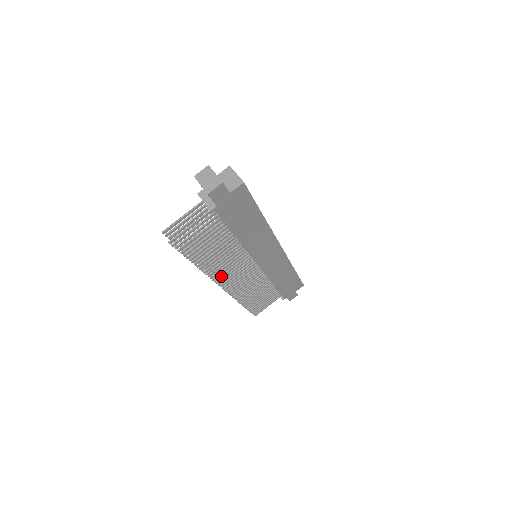
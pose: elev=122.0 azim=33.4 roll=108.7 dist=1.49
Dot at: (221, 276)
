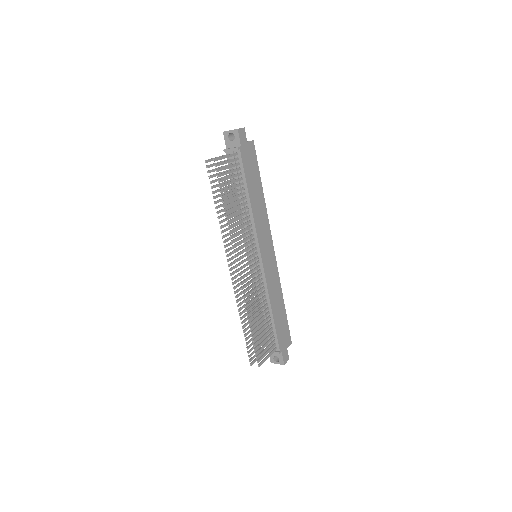
Dot at: (238, 248)
